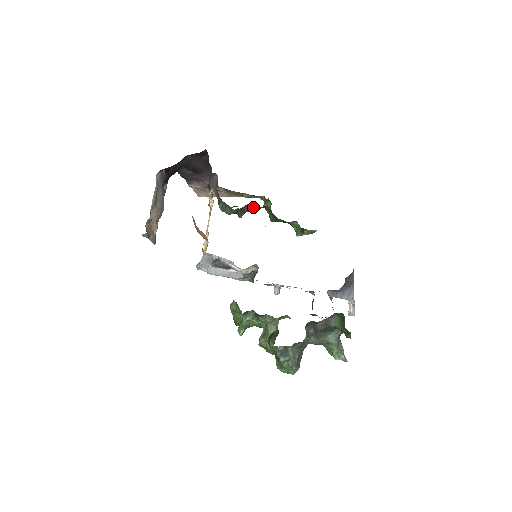
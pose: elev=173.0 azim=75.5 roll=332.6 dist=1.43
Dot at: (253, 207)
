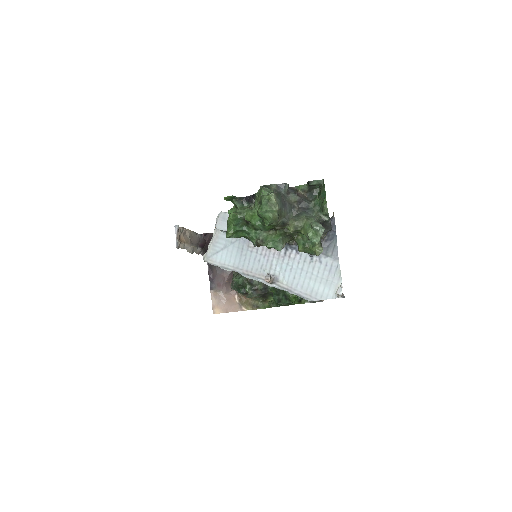
Dot at: occluded
